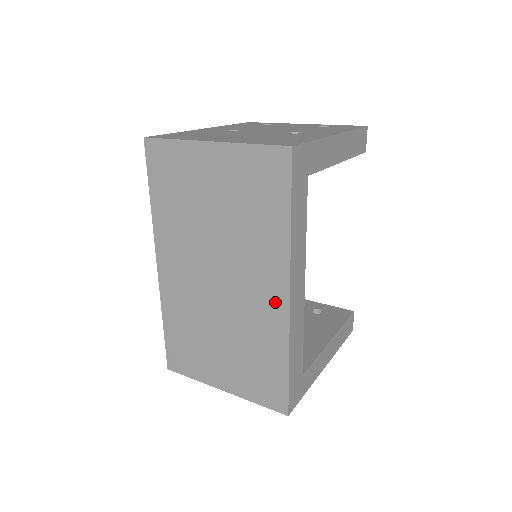
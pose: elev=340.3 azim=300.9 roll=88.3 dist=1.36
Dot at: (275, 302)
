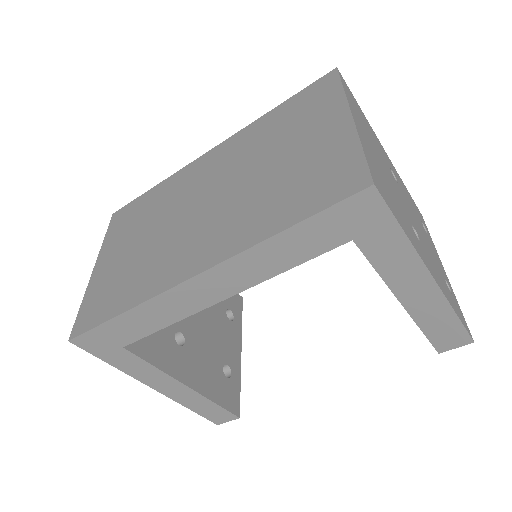
Dot at: (187, 265)
